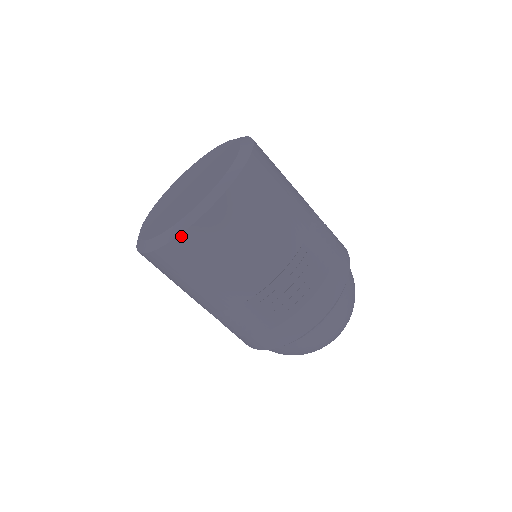
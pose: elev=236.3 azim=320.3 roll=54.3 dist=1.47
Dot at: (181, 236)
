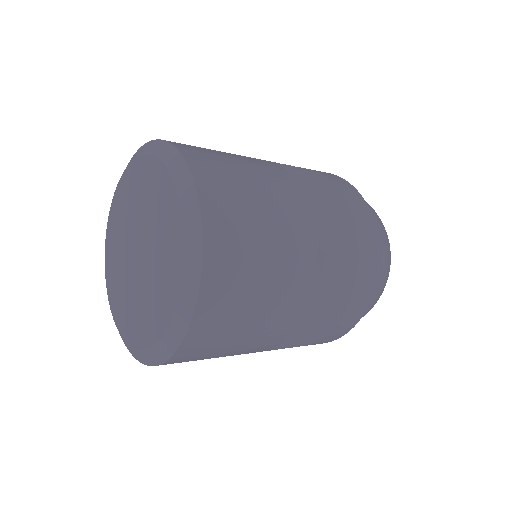
Dot at: occluded
